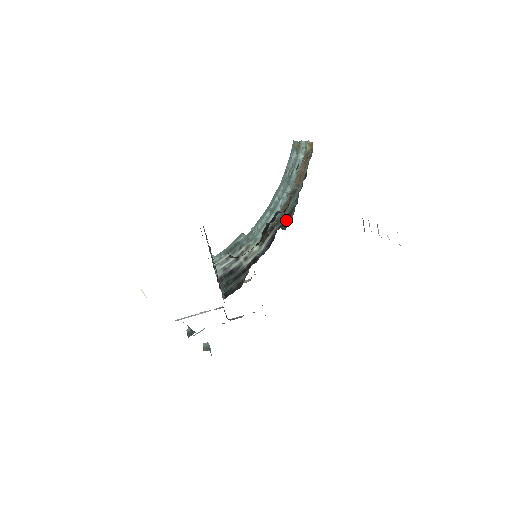
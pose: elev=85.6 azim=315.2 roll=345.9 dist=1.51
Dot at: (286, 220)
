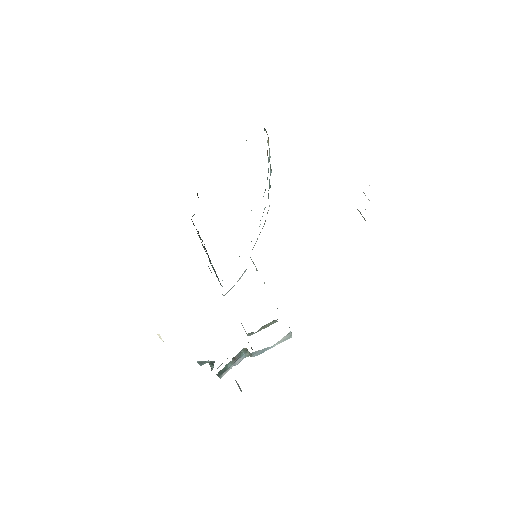
Dot at: occluded
